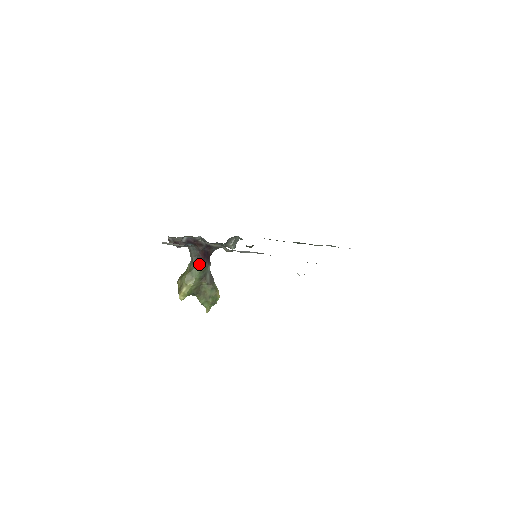
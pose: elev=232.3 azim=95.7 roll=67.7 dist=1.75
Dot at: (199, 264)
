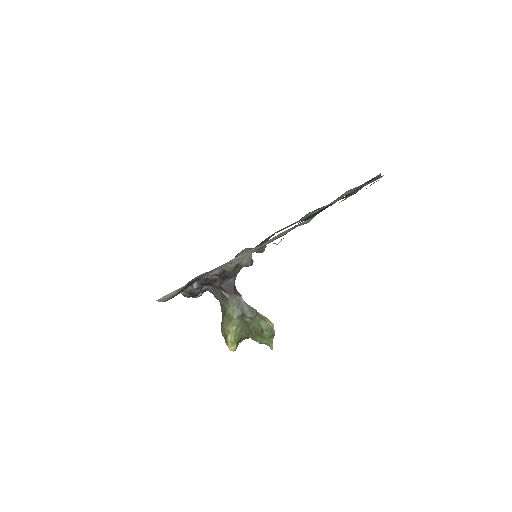
Dot at: (228, 302)
